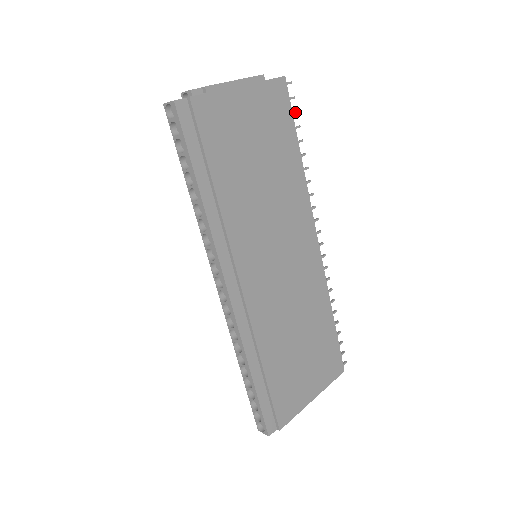
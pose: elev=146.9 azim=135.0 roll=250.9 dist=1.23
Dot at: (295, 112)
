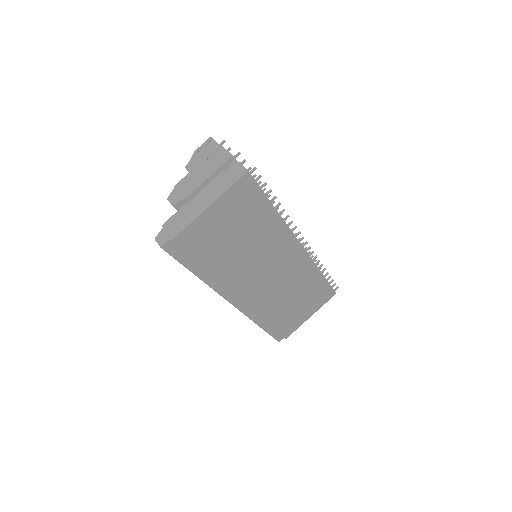
Dot at: (264, 185)
